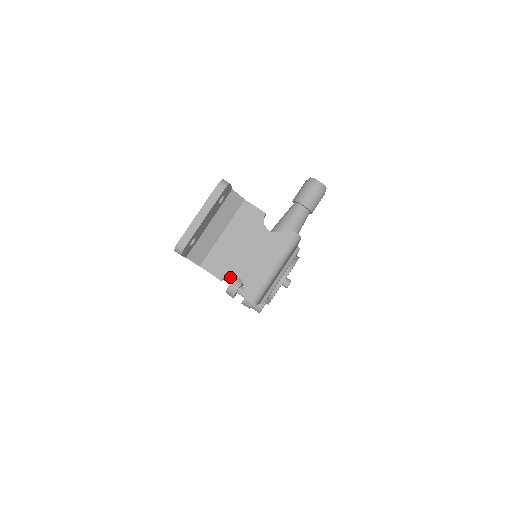
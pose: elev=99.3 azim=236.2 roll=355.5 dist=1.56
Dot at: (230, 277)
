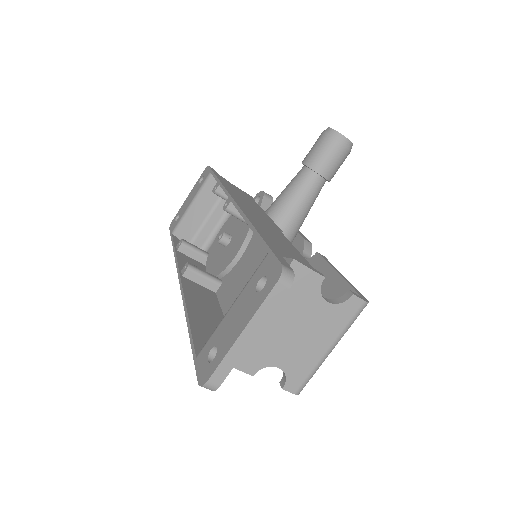
Dot at: occluded
